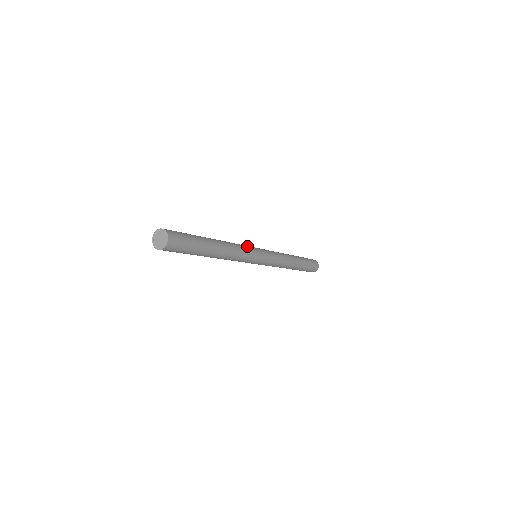
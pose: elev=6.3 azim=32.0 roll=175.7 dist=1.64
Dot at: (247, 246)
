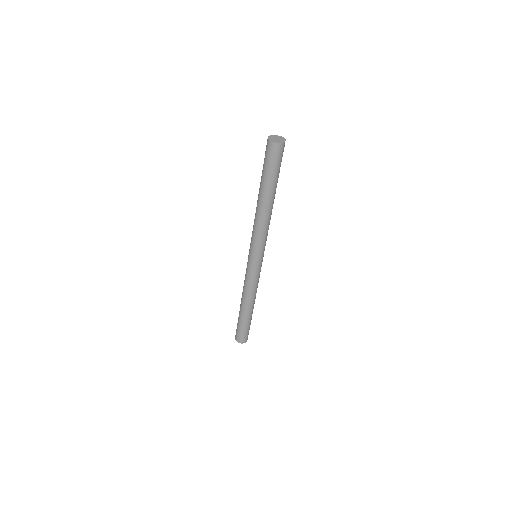
Dot at: occluded
